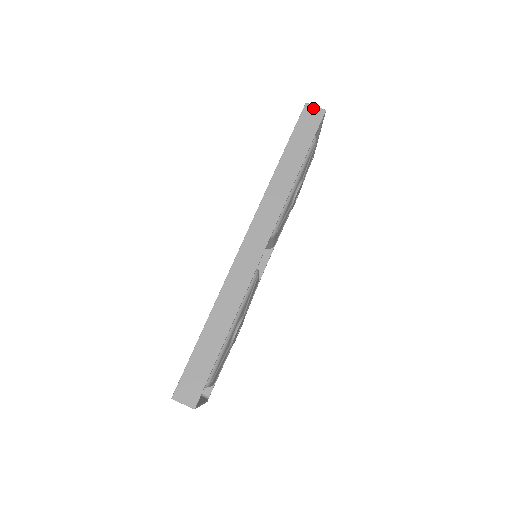
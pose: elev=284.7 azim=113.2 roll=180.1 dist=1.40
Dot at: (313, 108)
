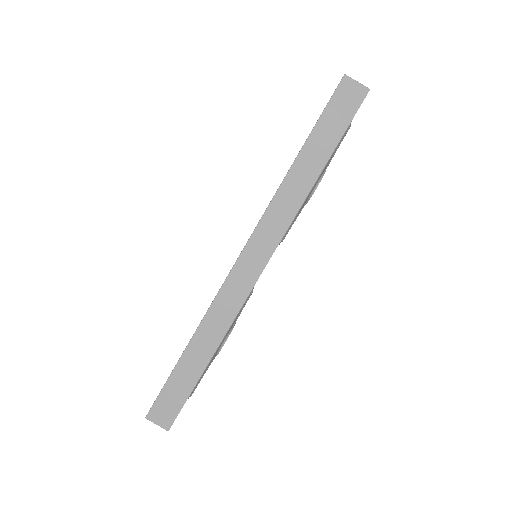
Dot at: (353, 84)
